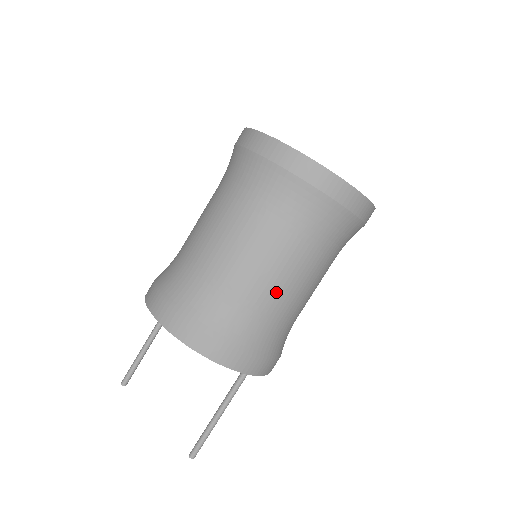
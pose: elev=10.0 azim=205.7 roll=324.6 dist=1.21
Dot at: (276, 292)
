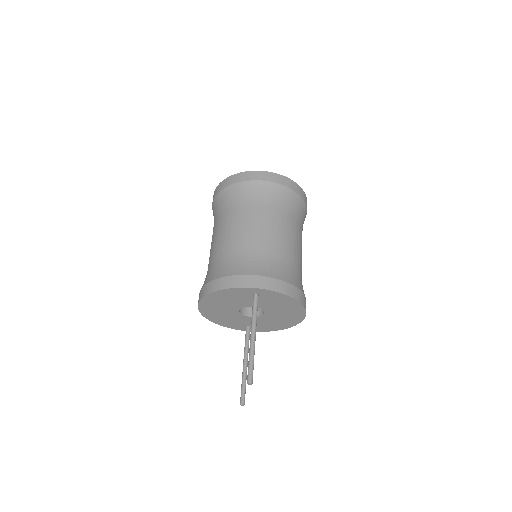
Dot at: (231, 240)
